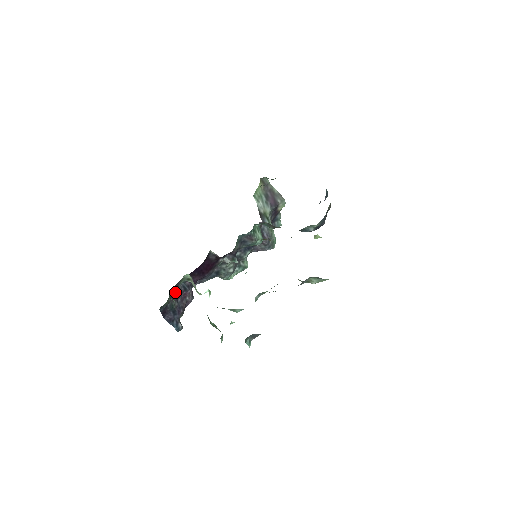
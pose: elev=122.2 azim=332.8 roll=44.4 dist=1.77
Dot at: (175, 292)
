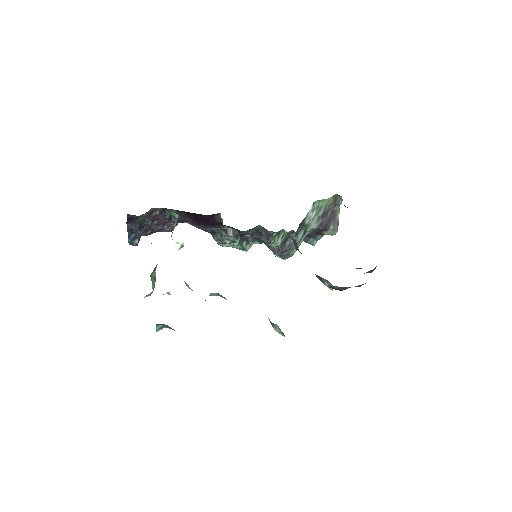
Dot at: (158, 213)
